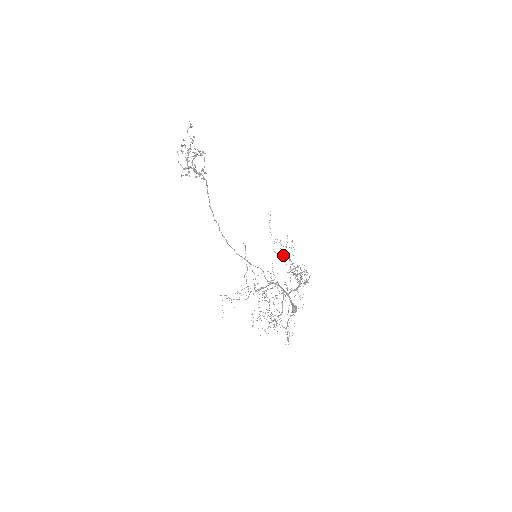
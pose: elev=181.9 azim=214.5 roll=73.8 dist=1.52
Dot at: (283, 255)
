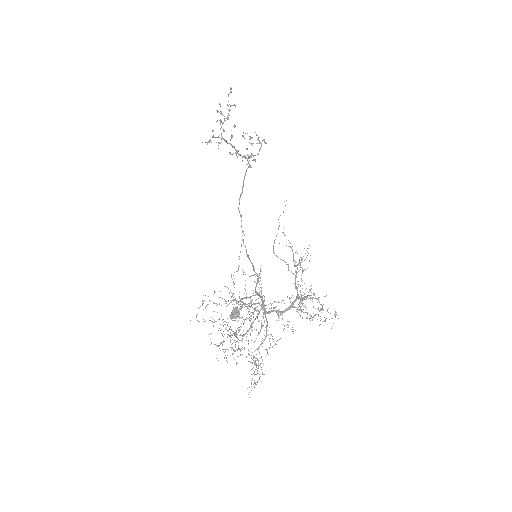
Dot at: (281, 259)
